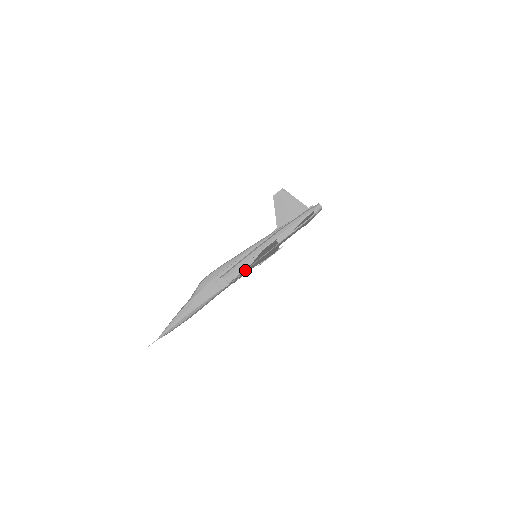
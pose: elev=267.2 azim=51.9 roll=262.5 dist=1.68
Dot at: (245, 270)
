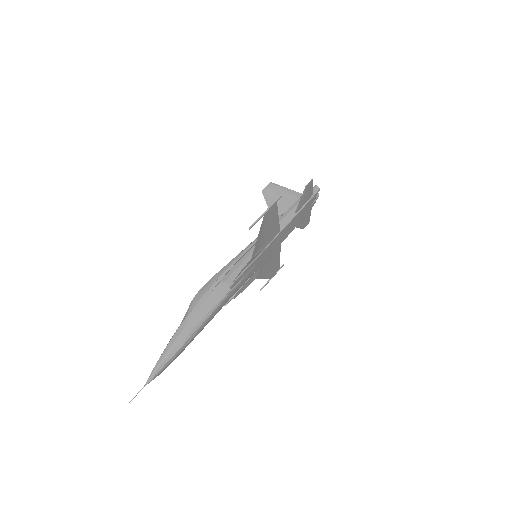
Dot at: (246, 267)
